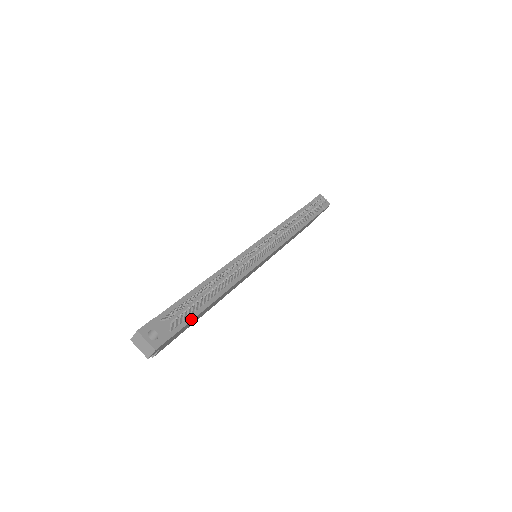
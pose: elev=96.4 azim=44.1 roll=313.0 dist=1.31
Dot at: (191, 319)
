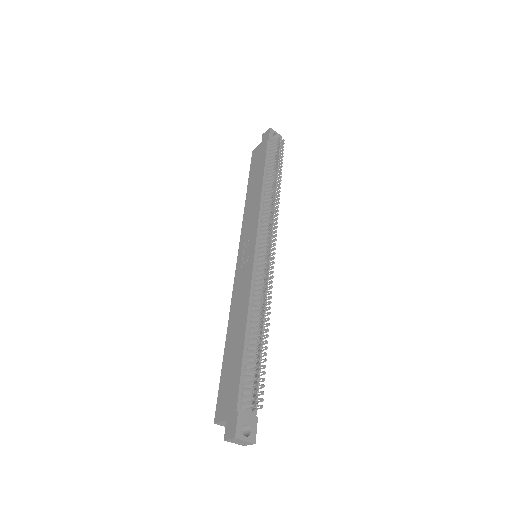
Dot at: occluded
